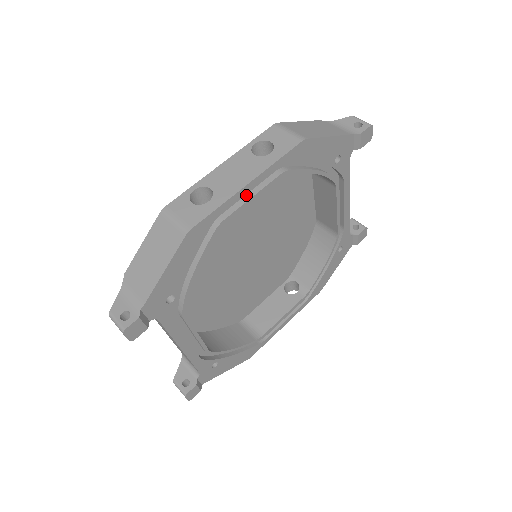
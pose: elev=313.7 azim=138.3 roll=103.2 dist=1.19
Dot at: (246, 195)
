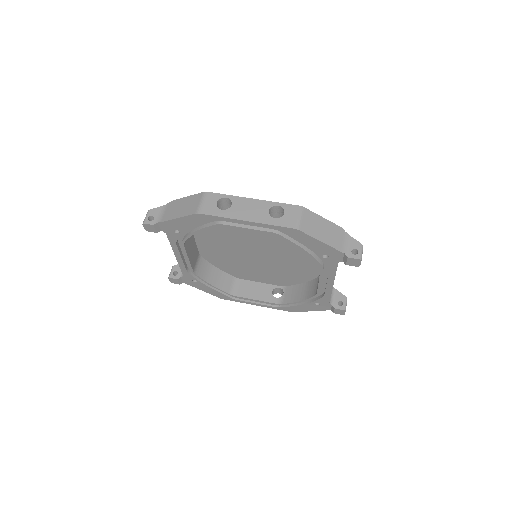
Dot at: occluded
